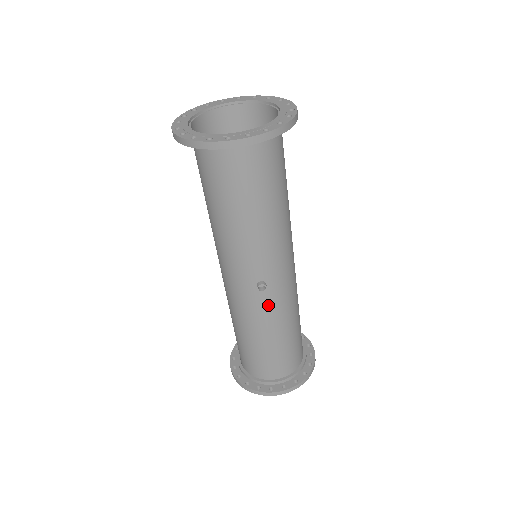
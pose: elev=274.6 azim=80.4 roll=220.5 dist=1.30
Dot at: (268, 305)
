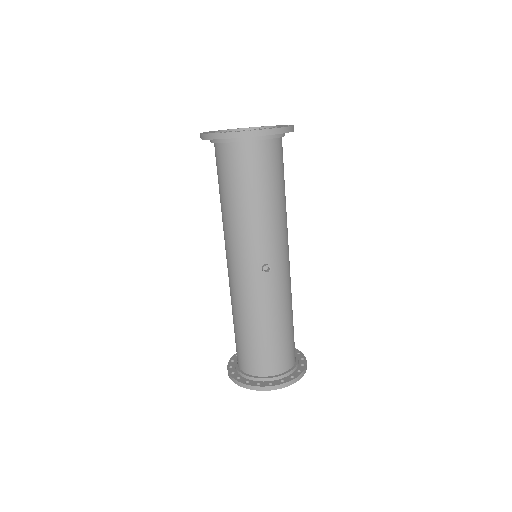
Dot at: (270, 289)
